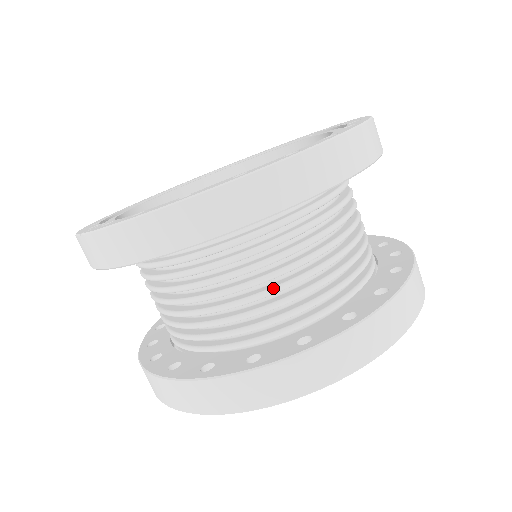
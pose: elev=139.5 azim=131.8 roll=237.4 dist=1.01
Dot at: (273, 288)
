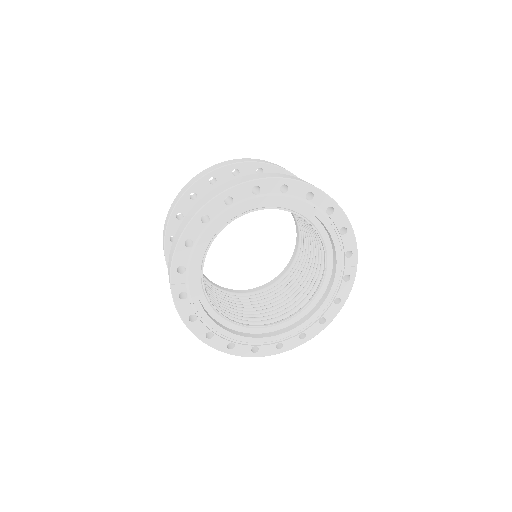
Dot at: occluded
